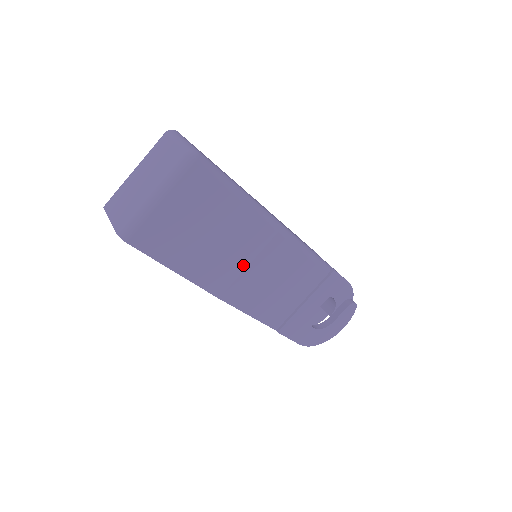
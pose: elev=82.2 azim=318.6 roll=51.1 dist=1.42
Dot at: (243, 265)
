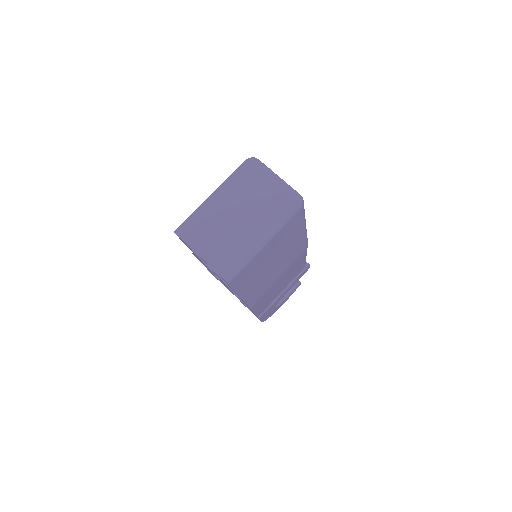
Dot at: (276, 278)
